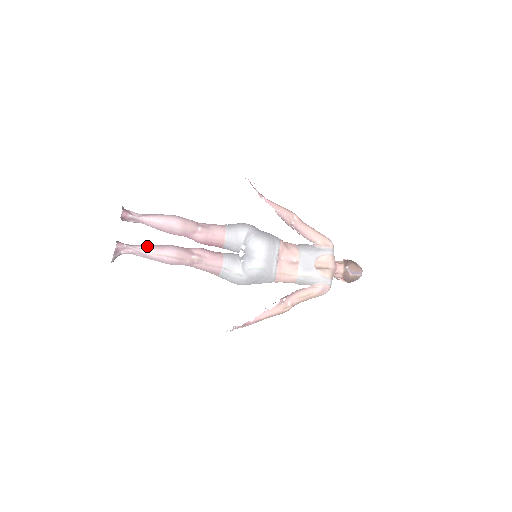
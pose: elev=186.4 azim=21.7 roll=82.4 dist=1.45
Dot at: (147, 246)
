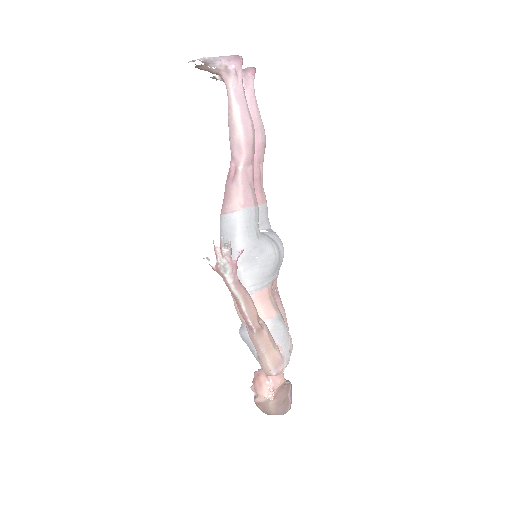
Dot at: occluded
